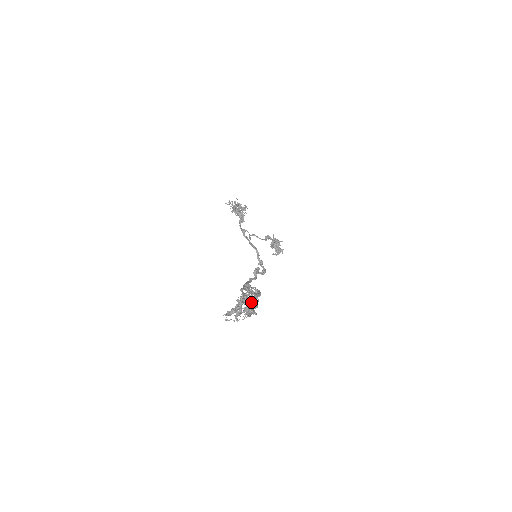
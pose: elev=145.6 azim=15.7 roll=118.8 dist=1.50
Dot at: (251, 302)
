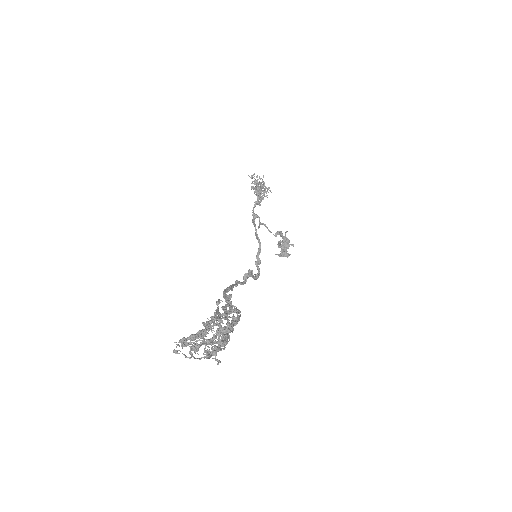
Dot at: (221, 336)
